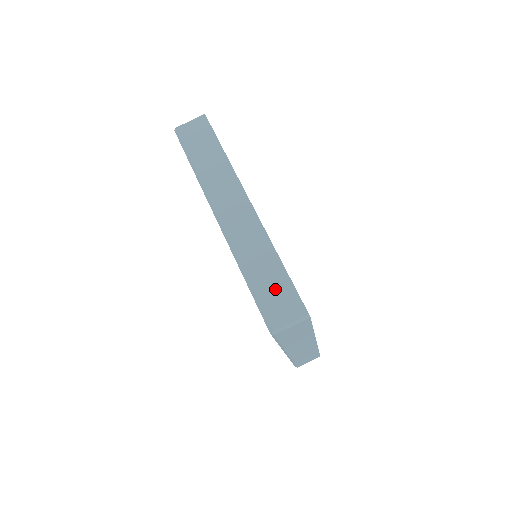
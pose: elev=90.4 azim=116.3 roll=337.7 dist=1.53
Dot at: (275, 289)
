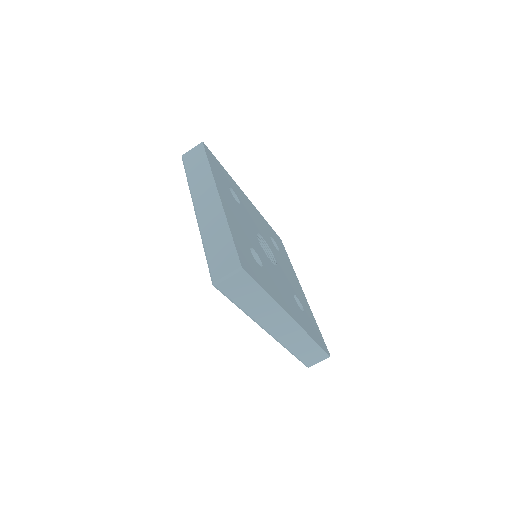
Dot at: (222, 252)
